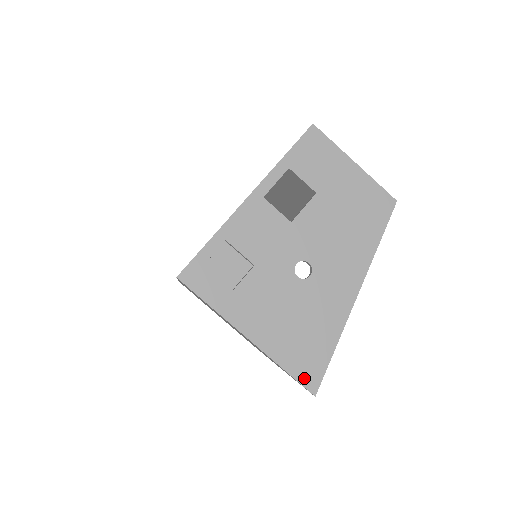
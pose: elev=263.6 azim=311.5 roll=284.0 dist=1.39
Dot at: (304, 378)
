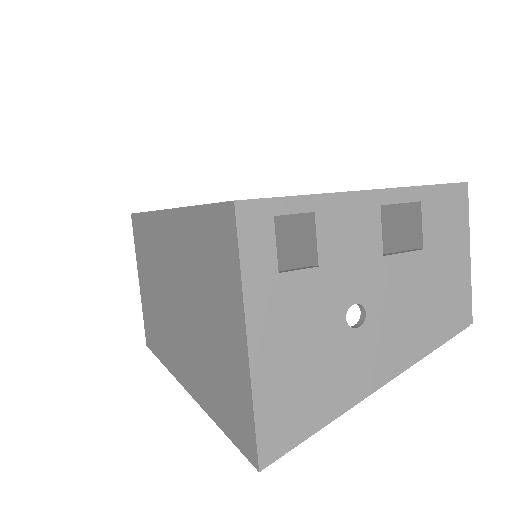
Dot at: (266, 440)
